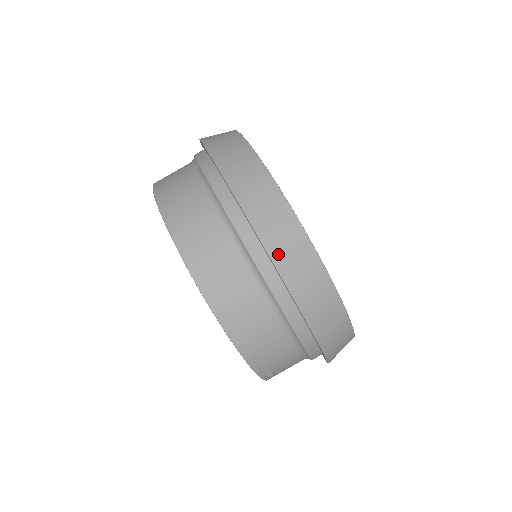
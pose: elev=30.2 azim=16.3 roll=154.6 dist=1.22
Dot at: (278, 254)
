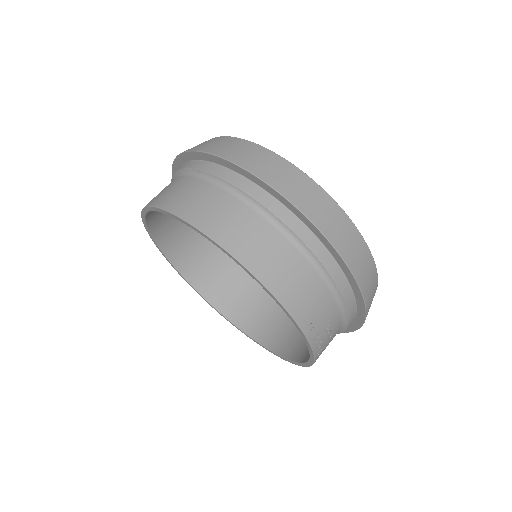
Dot at: (307, 209)
